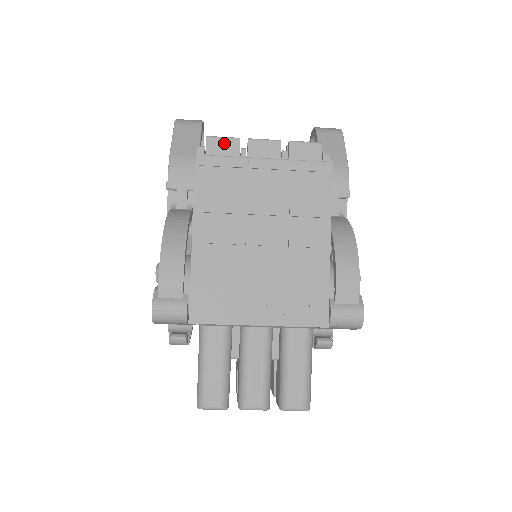
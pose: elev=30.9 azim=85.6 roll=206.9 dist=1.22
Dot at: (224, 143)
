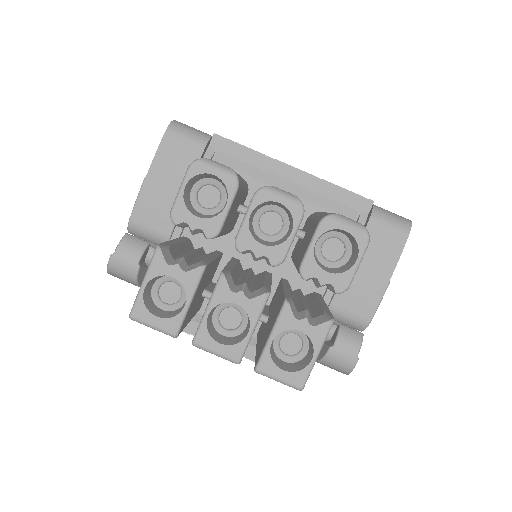
Dot at: occluded
